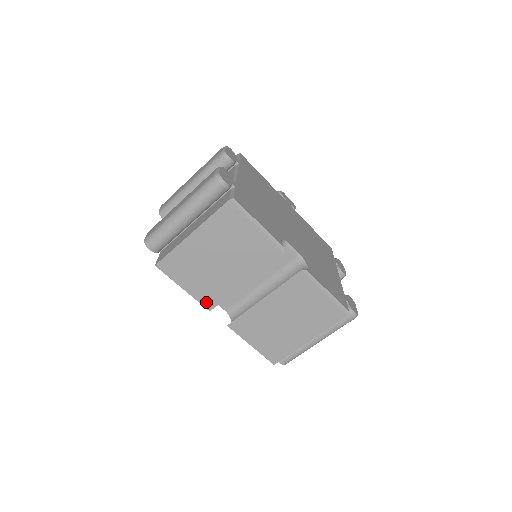
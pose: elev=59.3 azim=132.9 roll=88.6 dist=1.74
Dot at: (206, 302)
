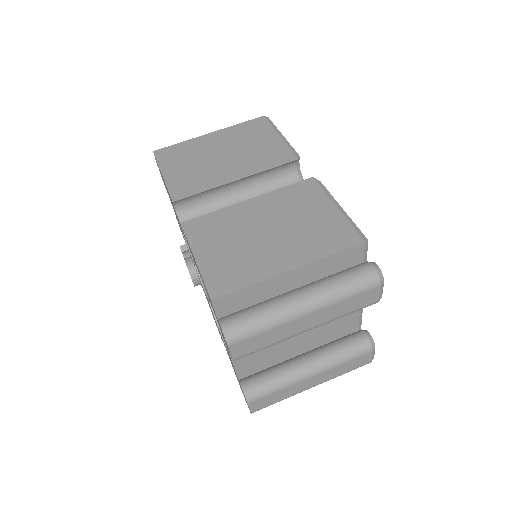
Dot at: (177, 192)
